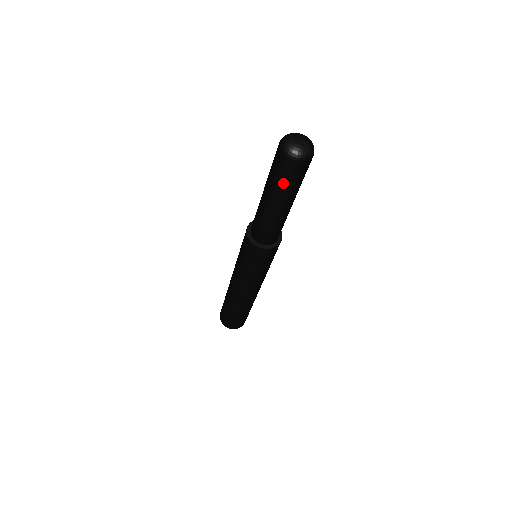
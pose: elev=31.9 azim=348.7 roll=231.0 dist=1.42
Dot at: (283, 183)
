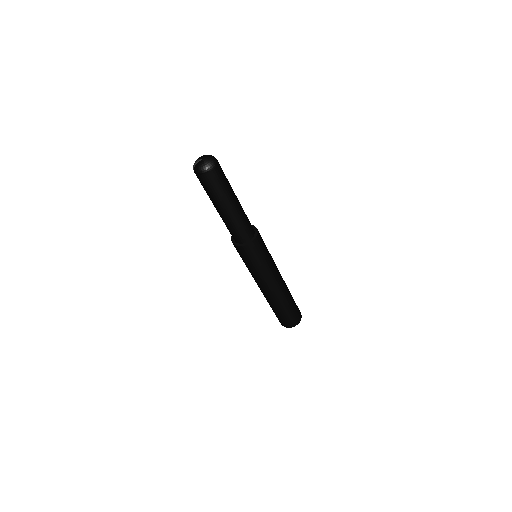
Dot at: (208, 192)
